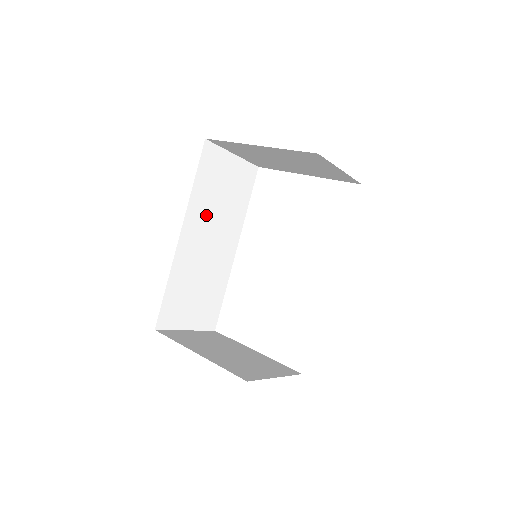
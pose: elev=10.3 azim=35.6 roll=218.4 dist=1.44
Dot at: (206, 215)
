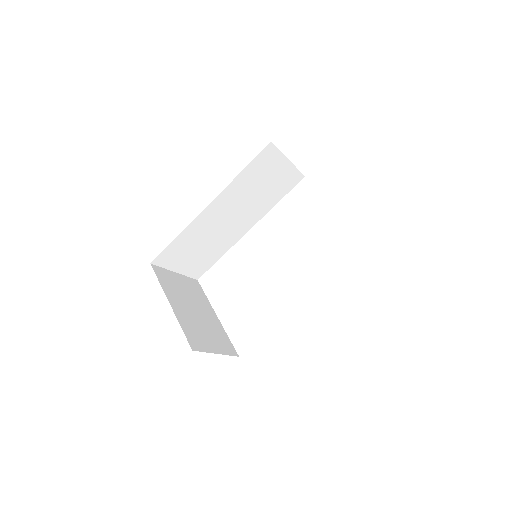
Dot at: (238, 198)
